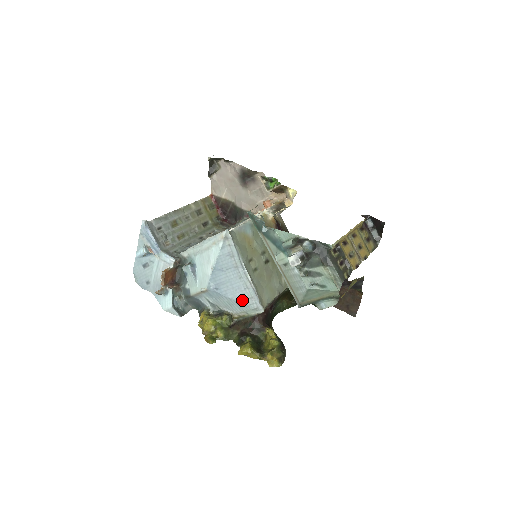
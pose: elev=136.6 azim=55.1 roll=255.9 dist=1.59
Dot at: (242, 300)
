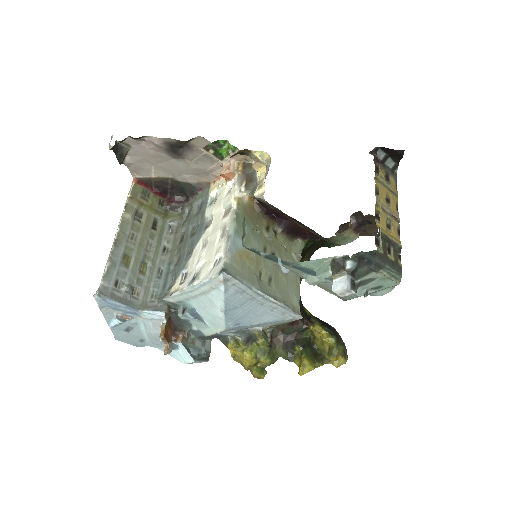
Dot at: (273, 320)
